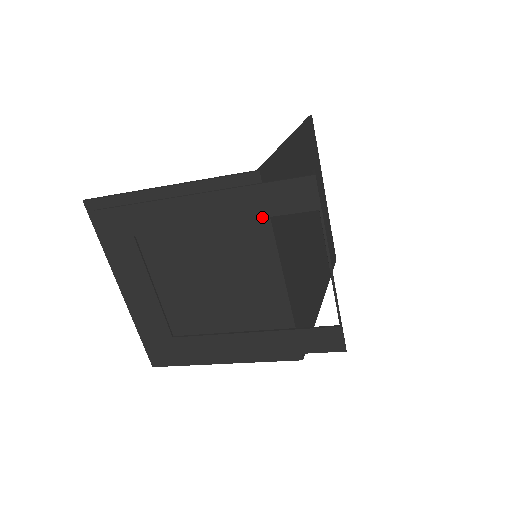
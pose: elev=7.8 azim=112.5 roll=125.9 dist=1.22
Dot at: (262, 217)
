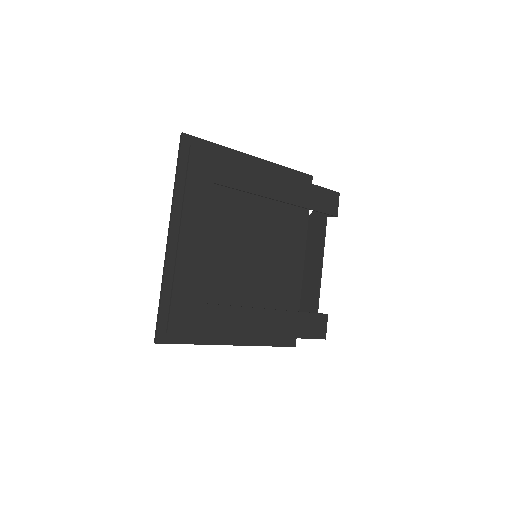
Dot at: (307, 208)
